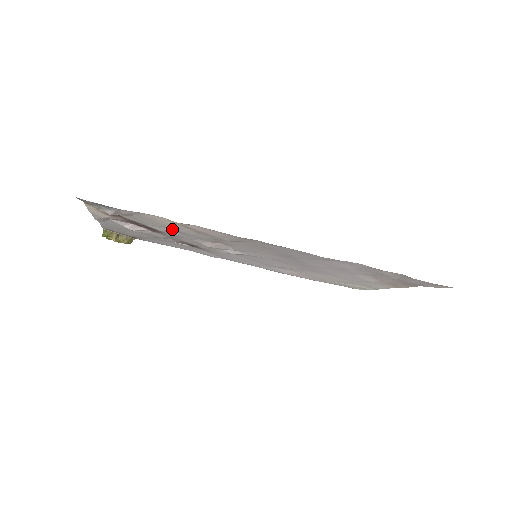
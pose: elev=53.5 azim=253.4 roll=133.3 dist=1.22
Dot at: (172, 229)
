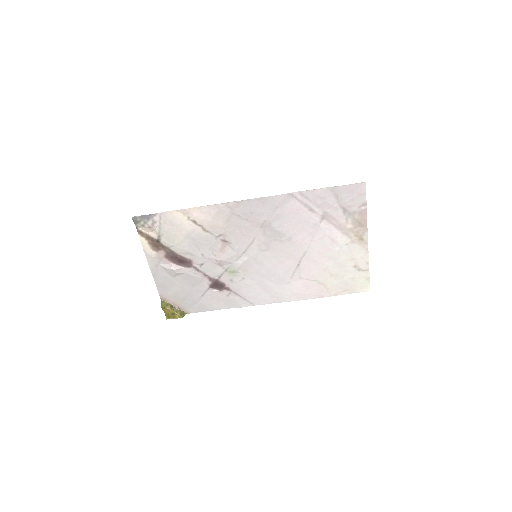
Dot at: (191, 239)
